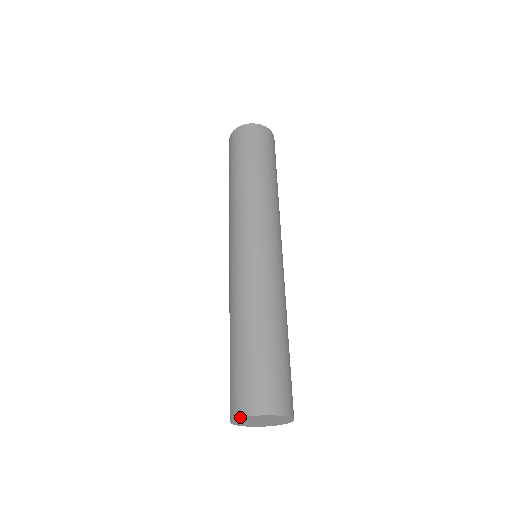
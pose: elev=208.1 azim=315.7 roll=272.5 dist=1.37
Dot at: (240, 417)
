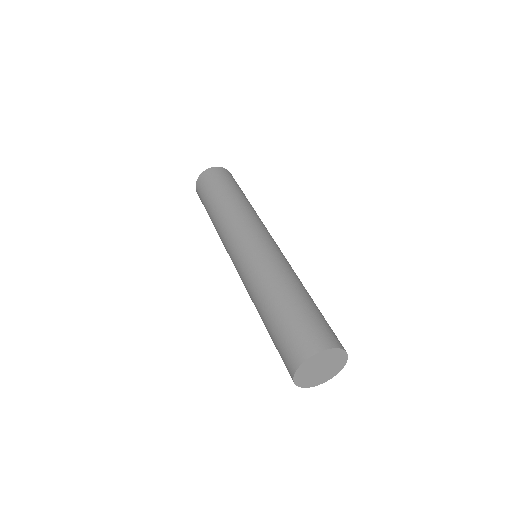
Dot at: (313, 355)
